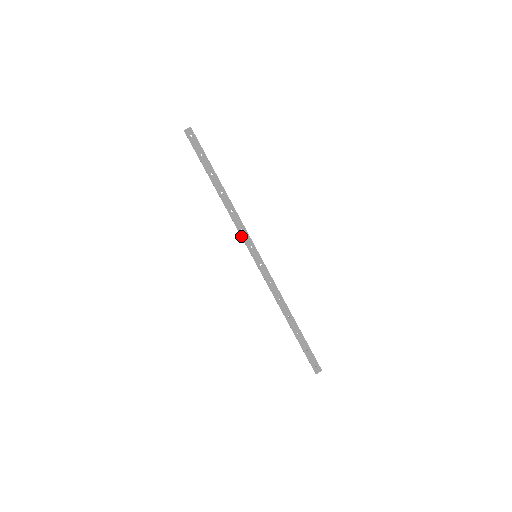
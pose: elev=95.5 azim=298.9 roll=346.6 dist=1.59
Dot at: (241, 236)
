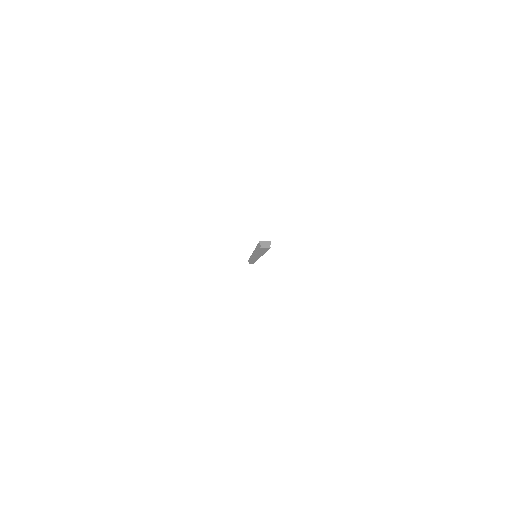
Dot at: occluded
